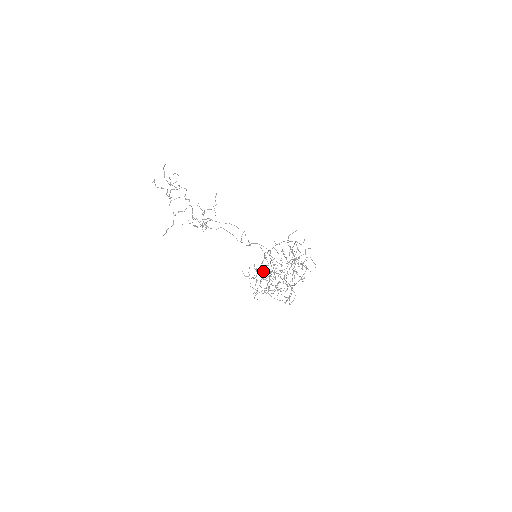
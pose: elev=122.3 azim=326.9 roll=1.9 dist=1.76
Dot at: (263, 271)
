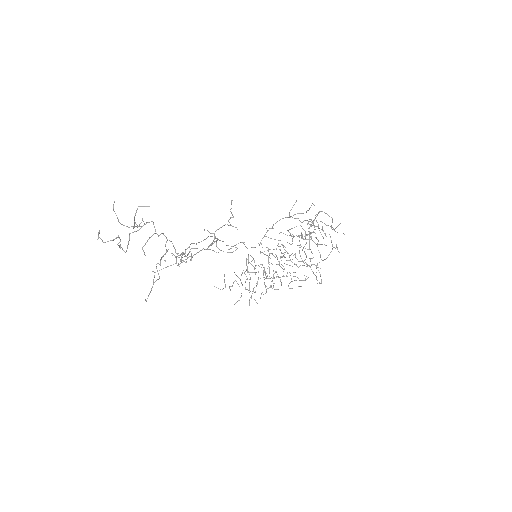
Dot at: (245, 271)
